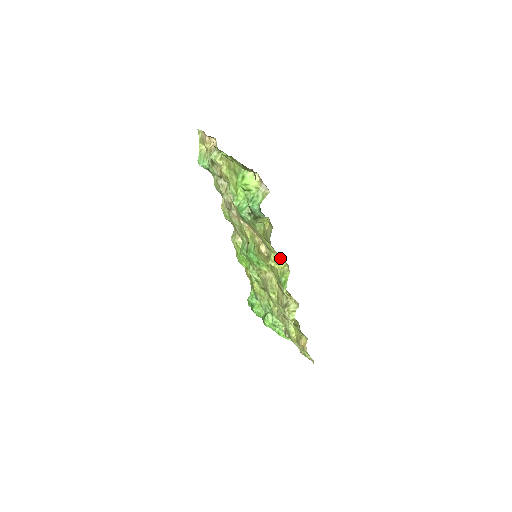
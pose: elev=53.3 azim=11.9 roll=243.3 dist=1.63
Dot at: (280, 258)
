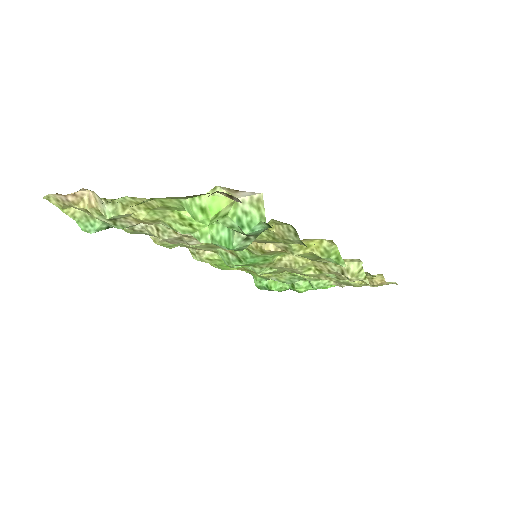
Dot at: (308, 241)
